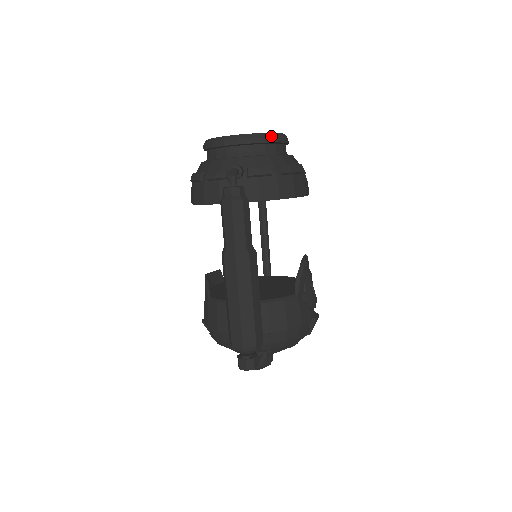
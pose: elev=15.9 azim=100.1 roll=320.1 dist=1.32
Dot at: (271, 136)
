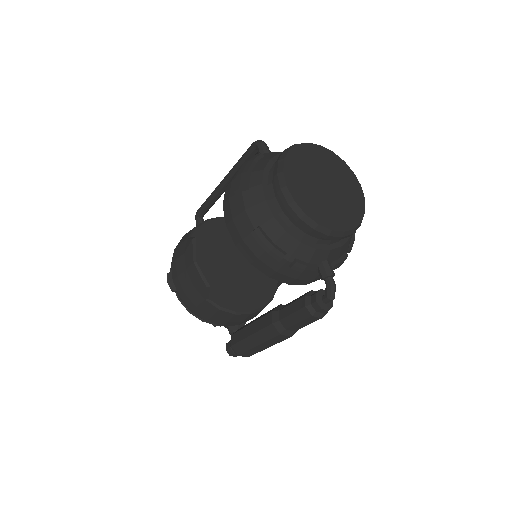
Dot at: occluded
